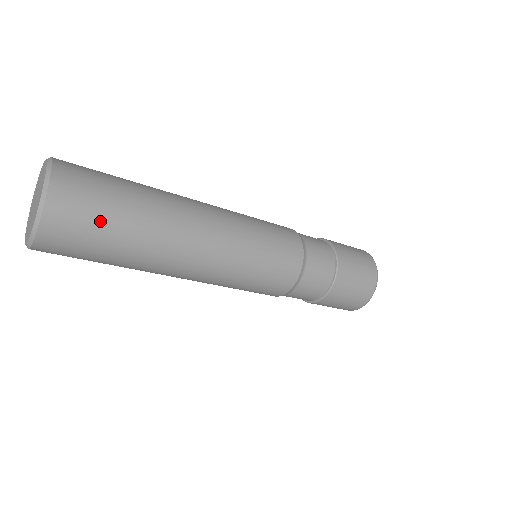
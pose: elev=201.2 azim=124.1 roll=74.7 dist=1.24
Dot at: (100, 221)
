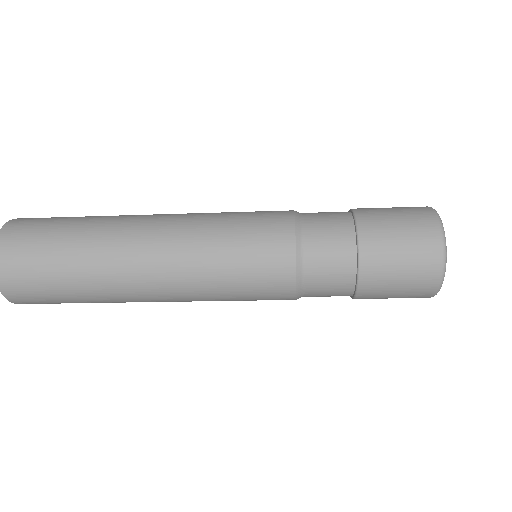
Dot at: (48, 290)
